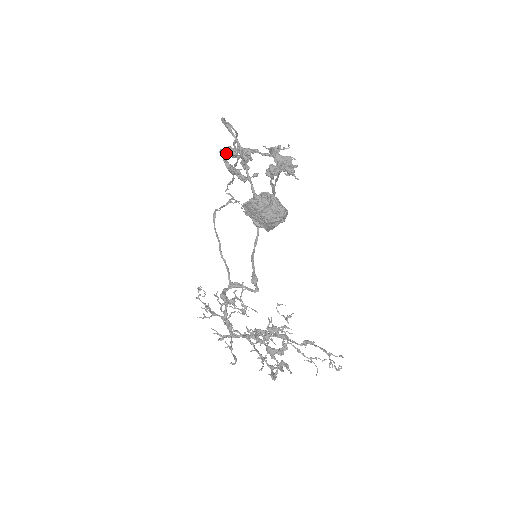
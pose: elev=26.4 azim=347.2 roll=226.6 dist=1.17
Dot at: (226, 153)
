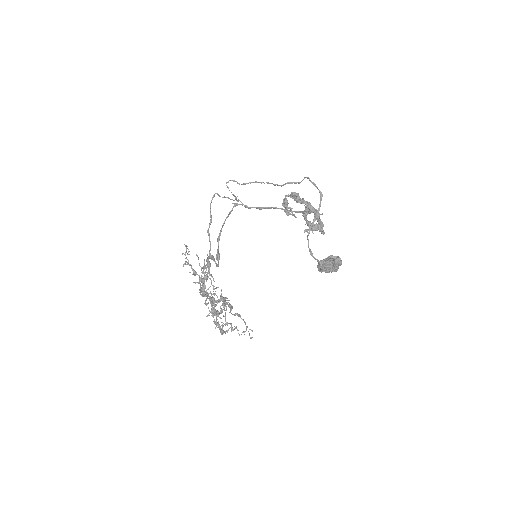
Dot at: (295, 196)
